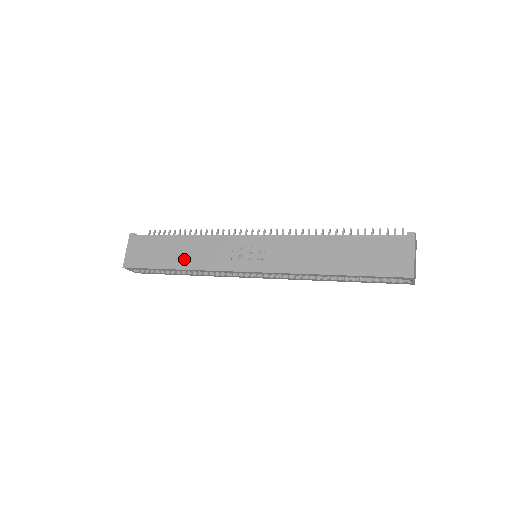
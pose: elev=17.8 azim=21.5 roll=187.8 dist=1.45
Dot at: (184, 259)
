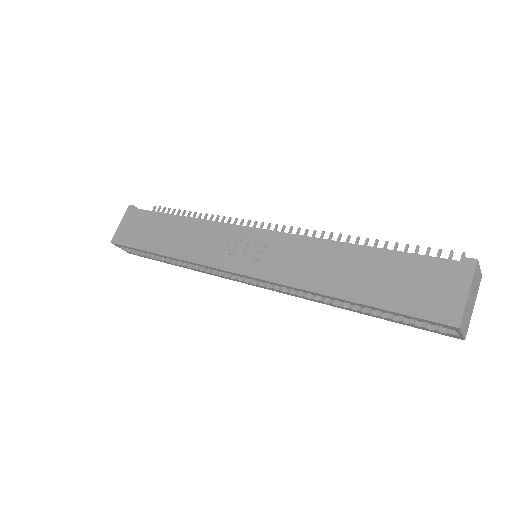
Dot at: (172, 244)
